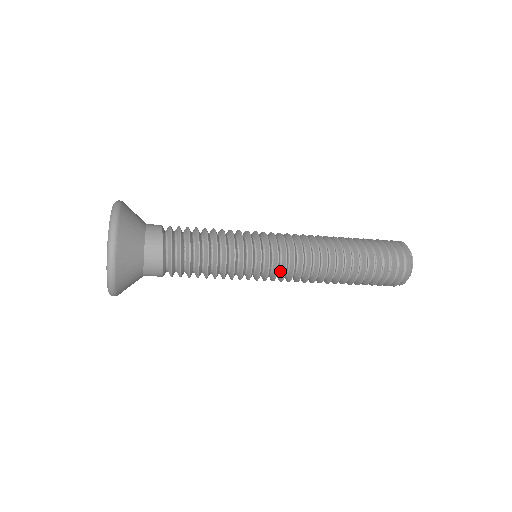
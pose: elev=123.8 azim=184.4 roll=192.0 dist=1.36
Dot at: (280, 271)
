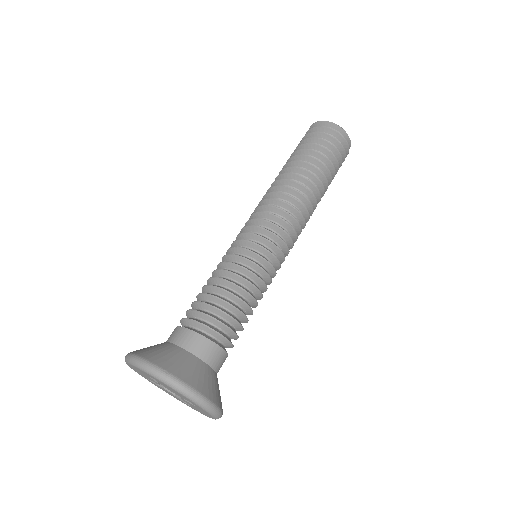
Dot at: (282, 238)
